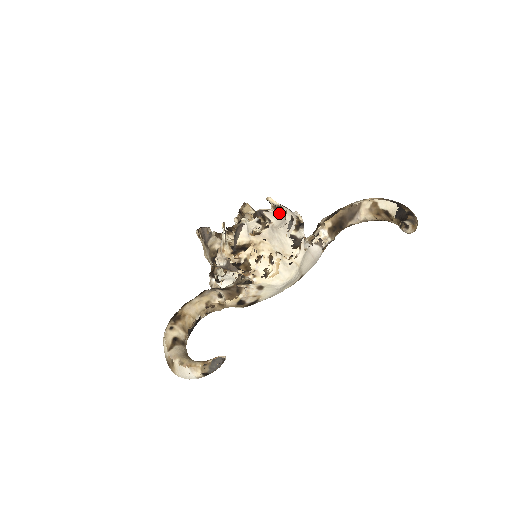
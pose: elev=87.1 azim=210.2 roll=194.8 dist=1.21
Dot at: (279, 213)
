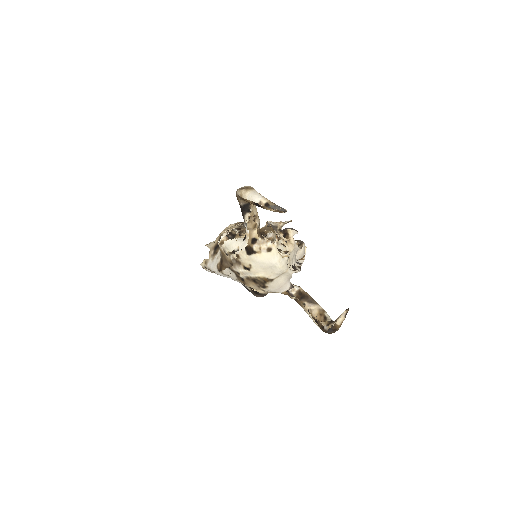
Dot at: occluded
